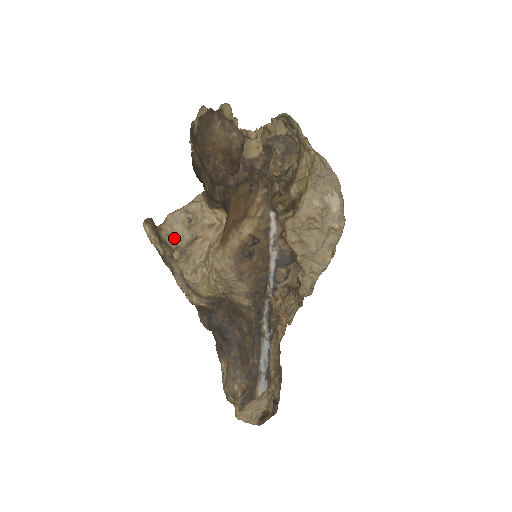
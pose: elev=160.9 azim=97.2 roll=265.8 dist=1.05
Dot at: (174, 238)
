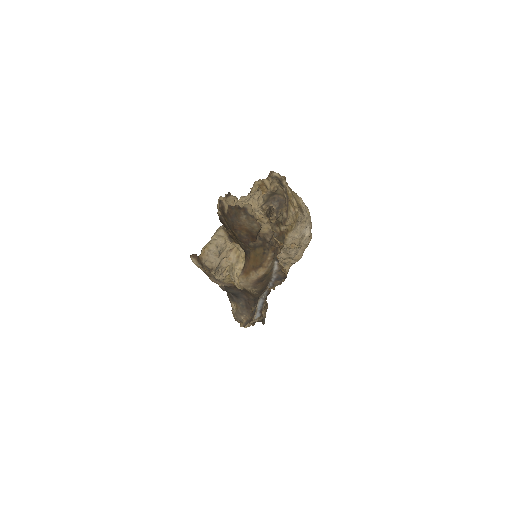
Dot at: (210, 262)
